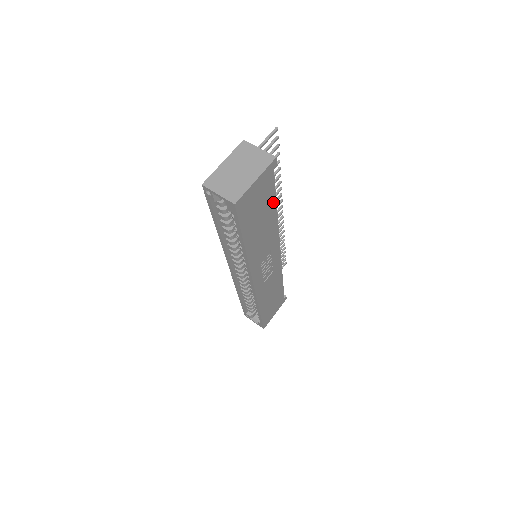
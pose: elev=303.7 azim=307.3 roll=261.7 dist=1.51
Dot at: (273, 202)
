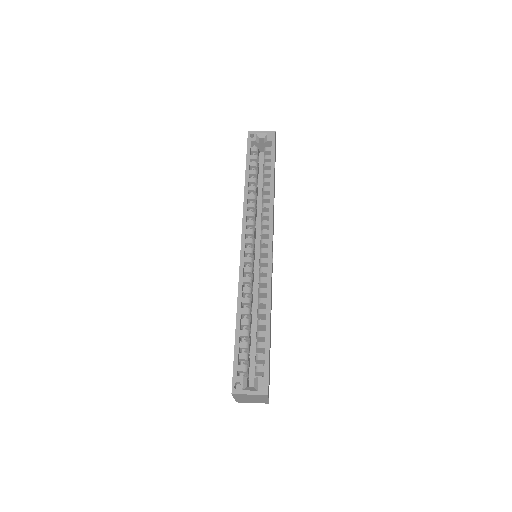
Dot at: occluded
